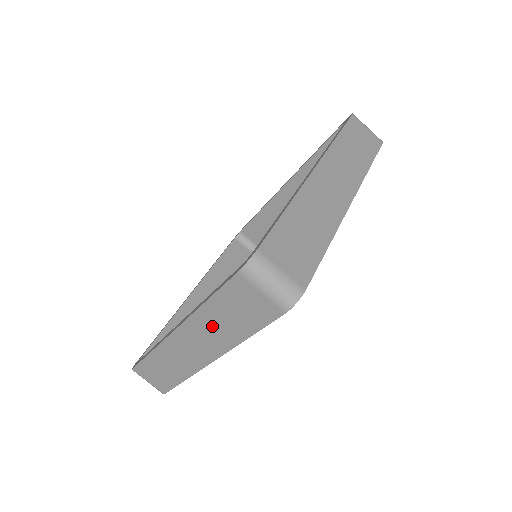
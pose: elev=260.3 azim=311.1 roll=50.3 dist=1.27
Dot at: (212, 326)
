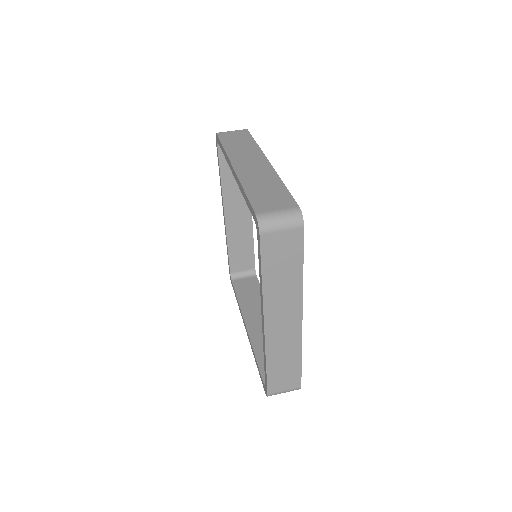
Dot at: (240, 150)
